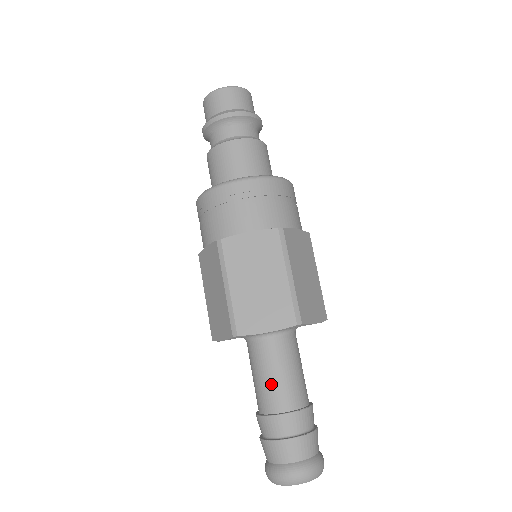
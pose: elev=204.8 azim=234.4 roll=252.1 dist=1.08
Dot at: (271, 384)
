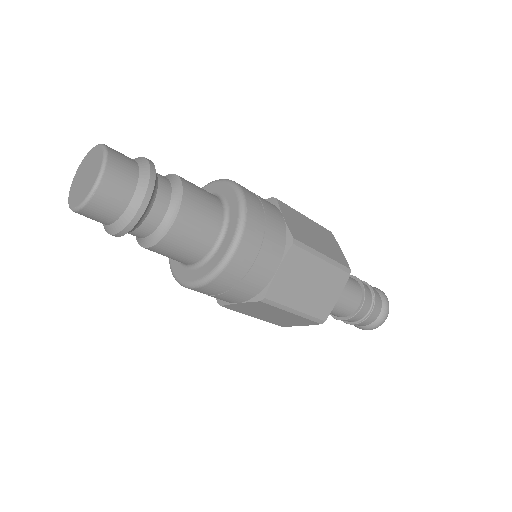
Dot at: occluded
